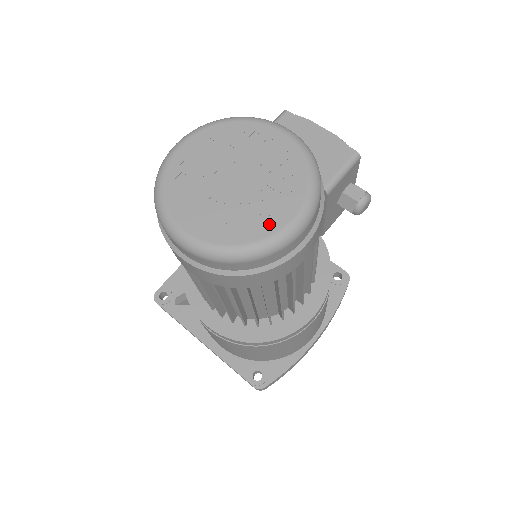
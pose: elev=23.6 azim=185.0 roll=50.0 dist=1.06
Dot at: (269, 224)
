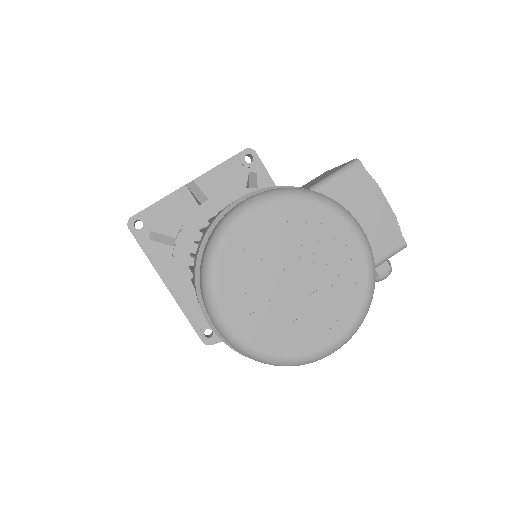
Dot at: (310, 342)
